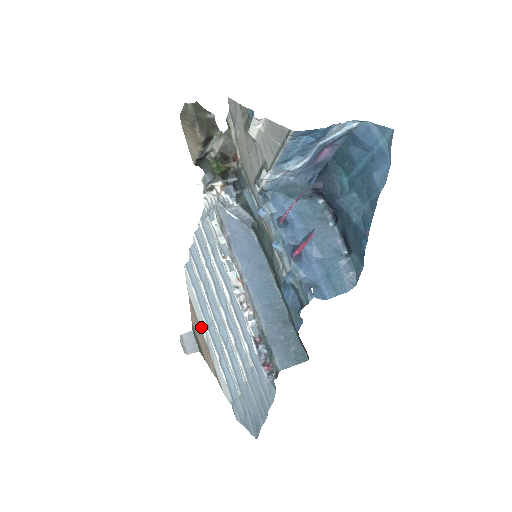
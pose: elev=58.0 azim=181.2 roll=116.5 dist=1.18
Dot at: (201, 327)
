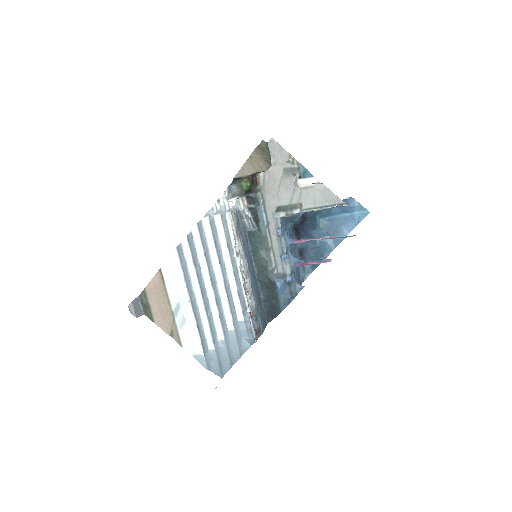
Dot at: (172, 298)
